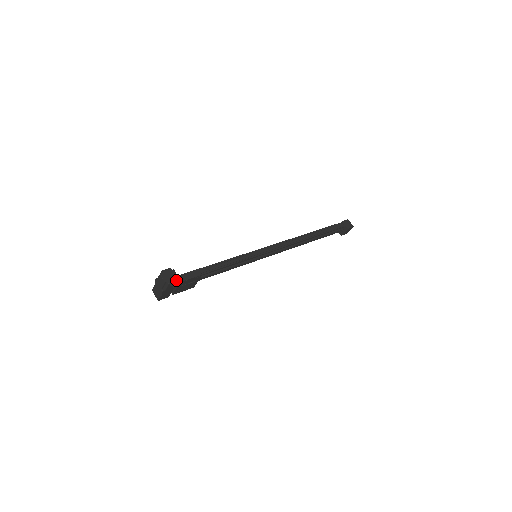
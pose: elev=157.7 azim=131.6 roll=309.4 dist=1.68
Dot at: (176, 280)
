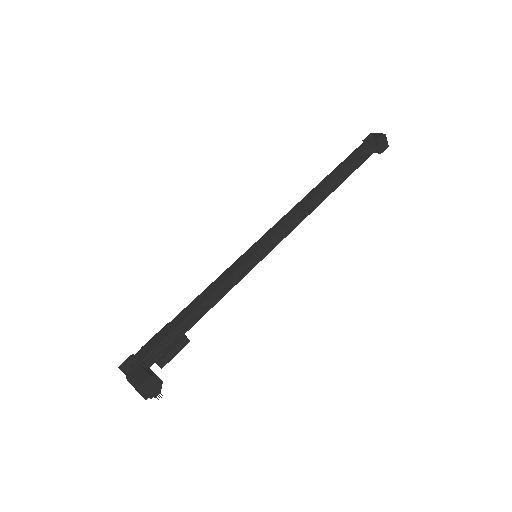
Dot at: (161, 388)
